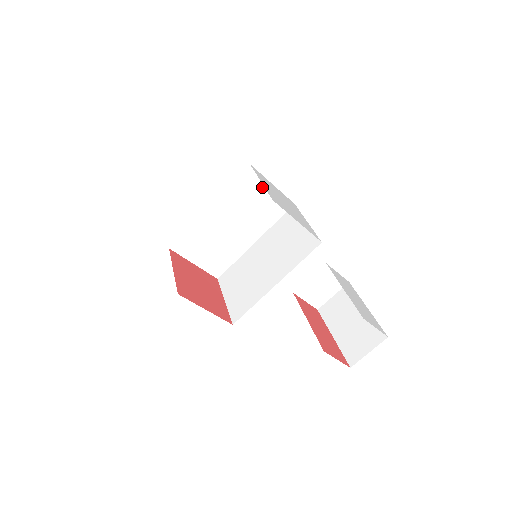
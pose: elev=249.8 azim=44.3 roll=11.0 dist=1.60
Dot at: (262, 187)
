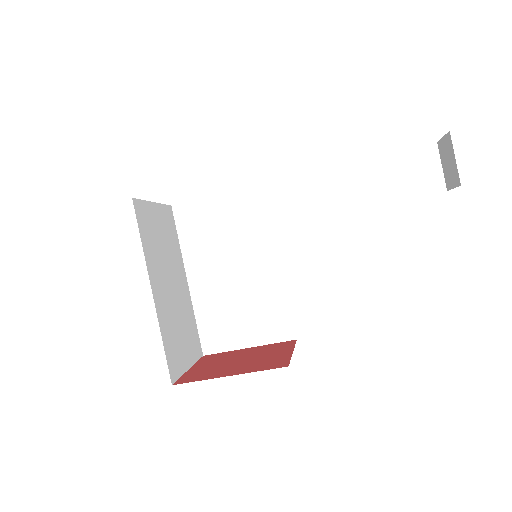
Dot at: (152, 214)
